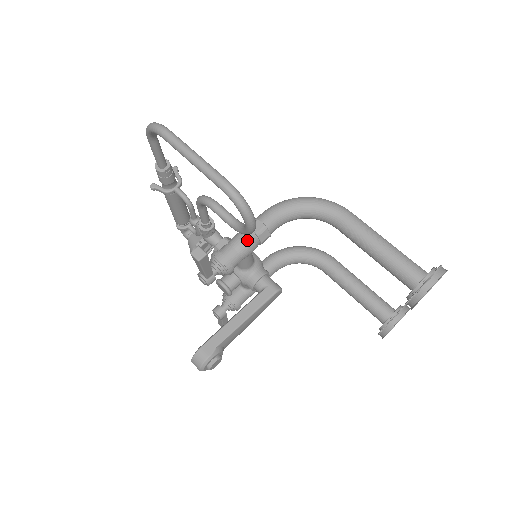
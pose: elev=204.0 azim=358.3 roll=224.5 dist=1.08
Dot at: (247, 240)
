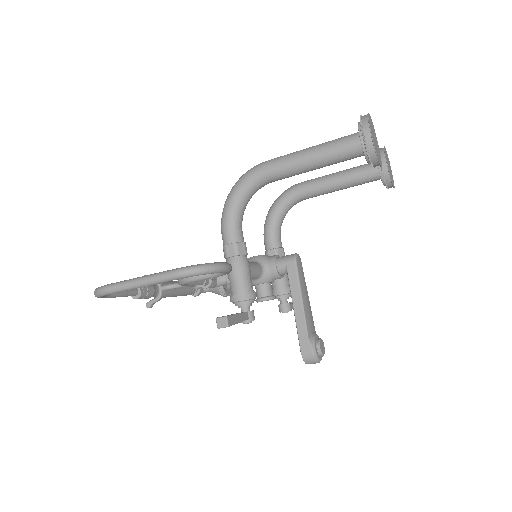
Dot at: (236, 267)
